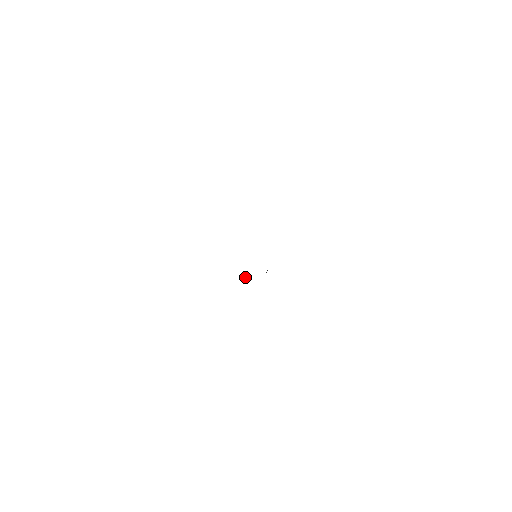
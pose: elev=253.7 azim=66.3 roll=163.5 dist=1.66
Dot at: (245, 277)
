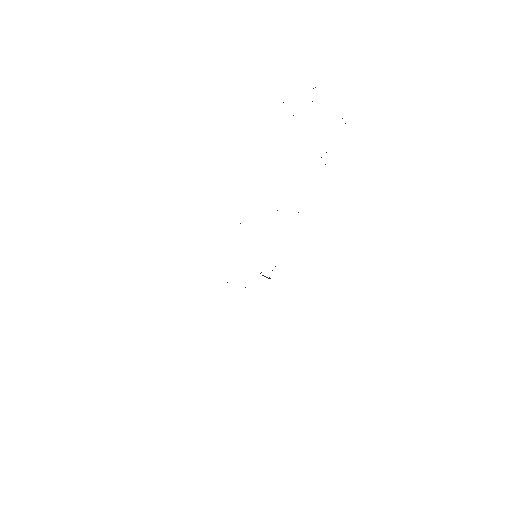
Dot at: occluded
